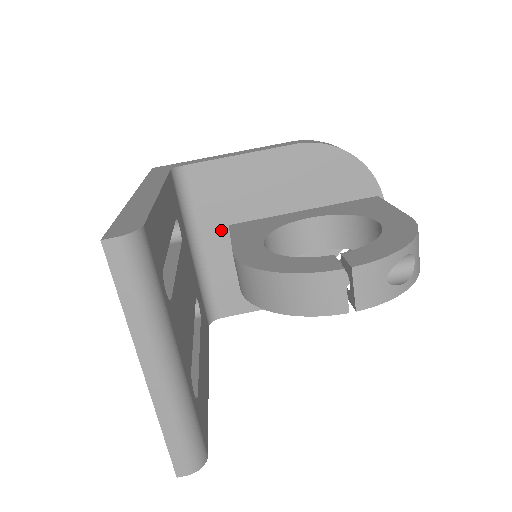
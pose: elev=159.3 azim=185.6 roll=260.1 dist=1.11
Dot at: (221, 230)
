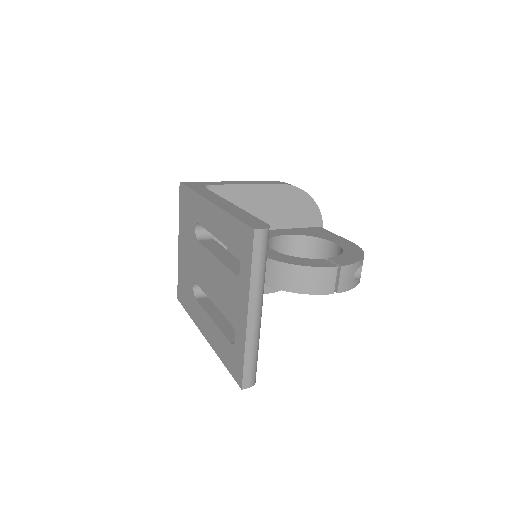
Dot at: occluded
